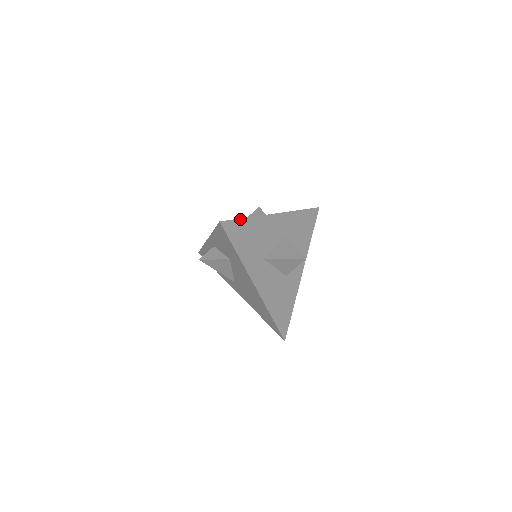
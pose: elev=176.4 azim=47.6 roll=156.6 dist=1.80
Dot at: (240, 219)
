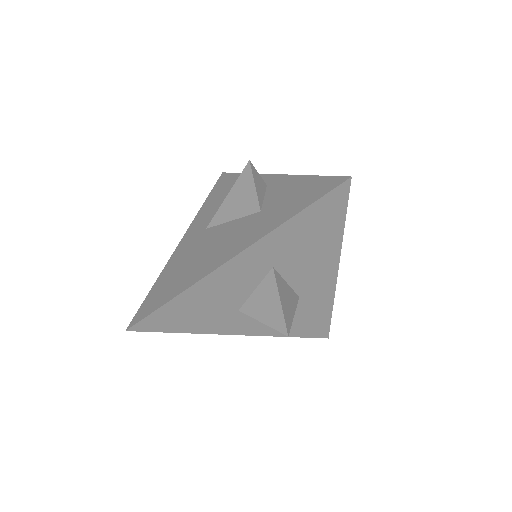
Dot at: (159, 308)
